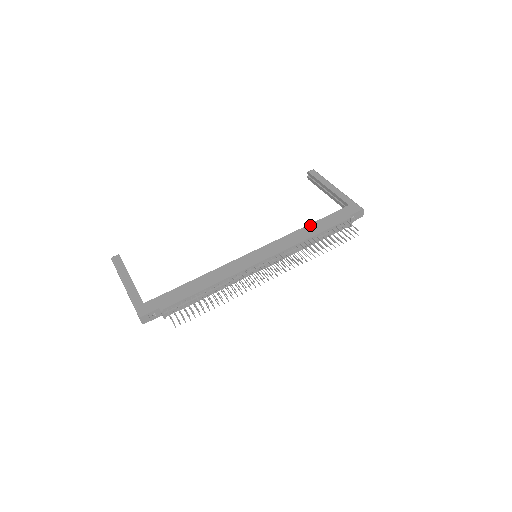
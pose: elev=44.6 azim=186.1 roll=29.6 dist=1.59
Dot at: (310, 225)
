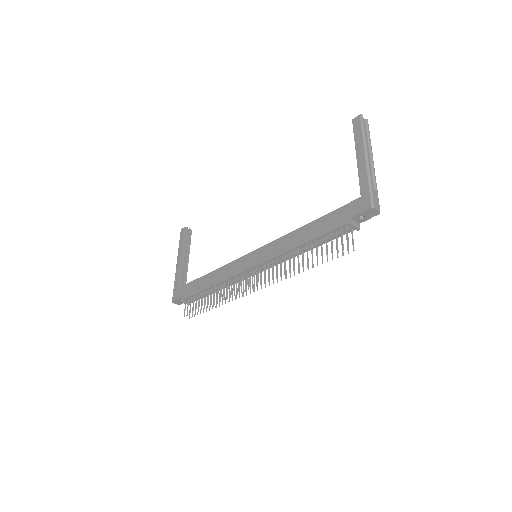
Dot at: (306, 226)
